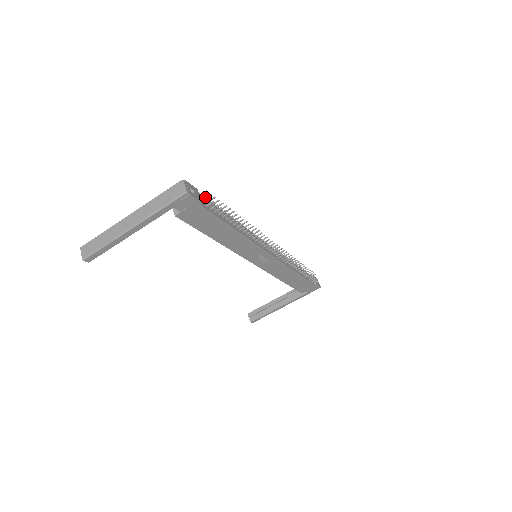
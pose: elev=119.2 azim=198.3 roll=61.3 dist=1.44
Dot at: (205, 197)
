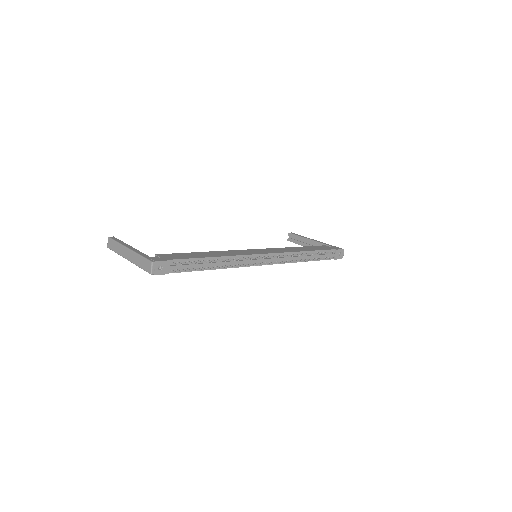
Dot at: (178, 263)
